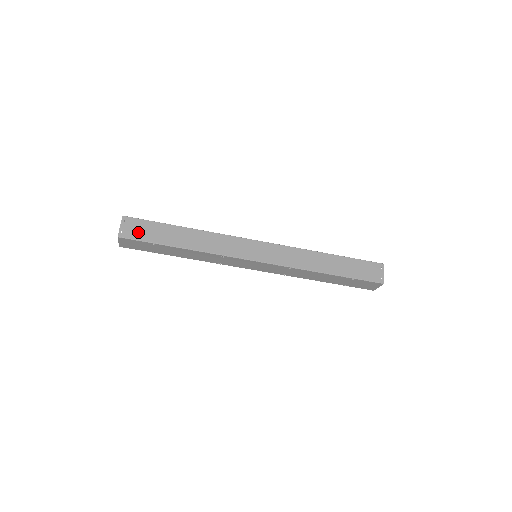
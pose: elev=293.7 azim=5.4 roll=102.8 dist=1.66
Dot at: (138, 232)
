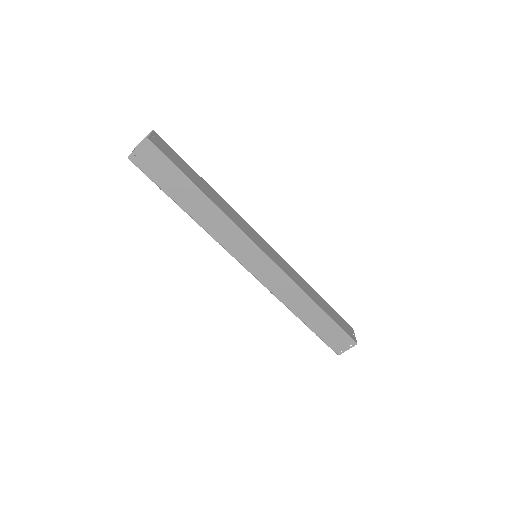
Dot at: (152, 167)
